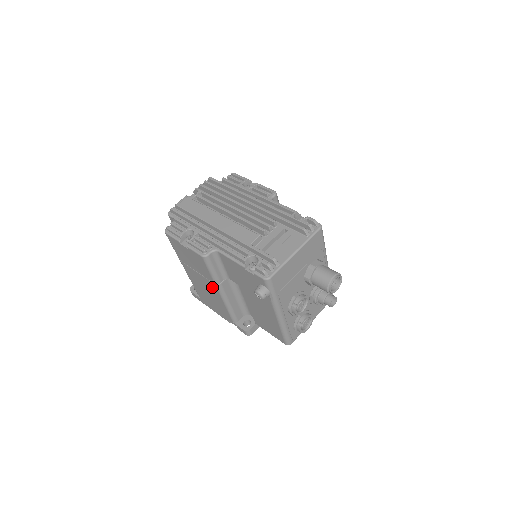
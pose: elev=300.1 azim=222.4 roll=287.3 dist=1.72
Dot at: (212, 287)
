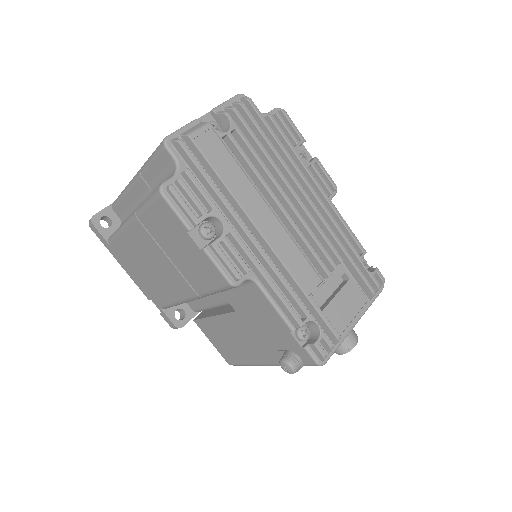
Dot at: (180, 285)
